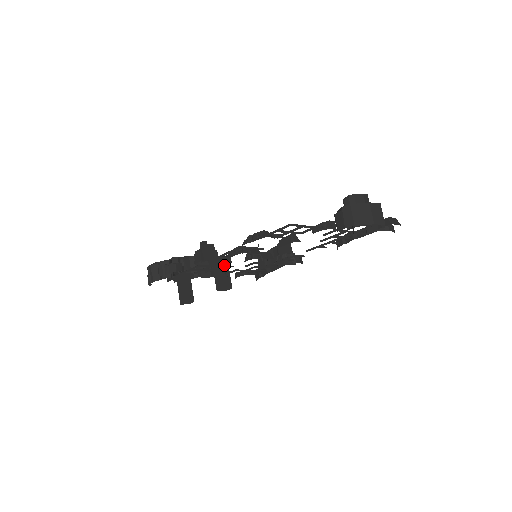
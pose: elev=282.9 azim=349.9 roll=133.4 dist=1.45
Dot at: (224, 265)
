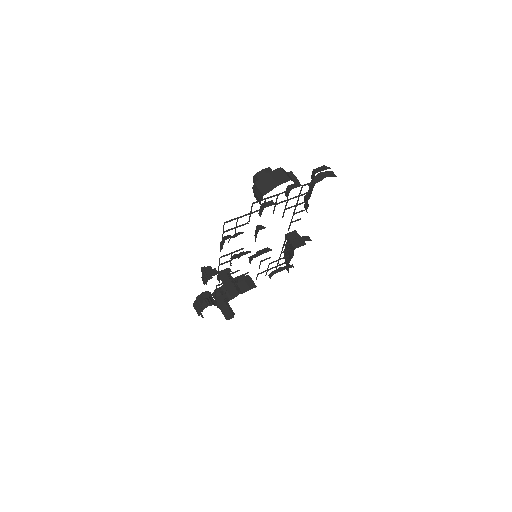
Dot at: (229, 276)
